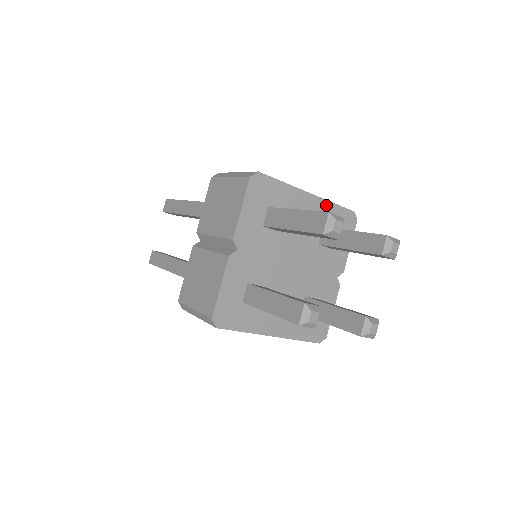
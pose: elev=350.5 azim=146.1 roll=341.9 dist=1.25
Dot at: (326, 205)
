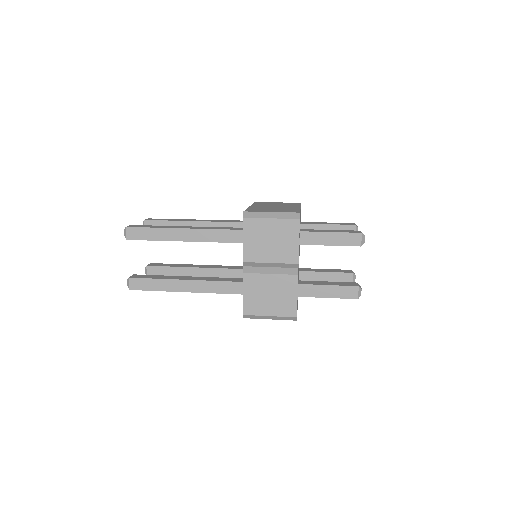
Dot at: occluded
